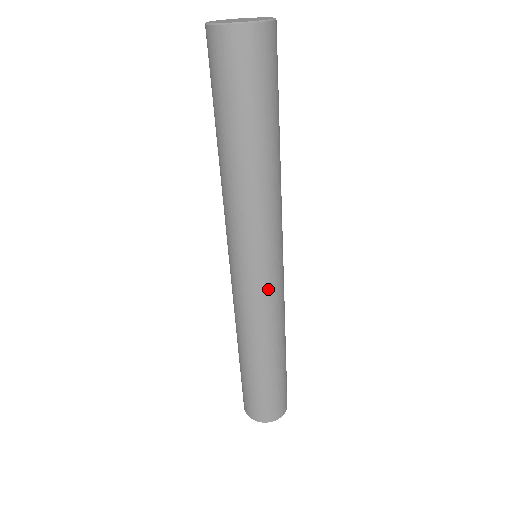
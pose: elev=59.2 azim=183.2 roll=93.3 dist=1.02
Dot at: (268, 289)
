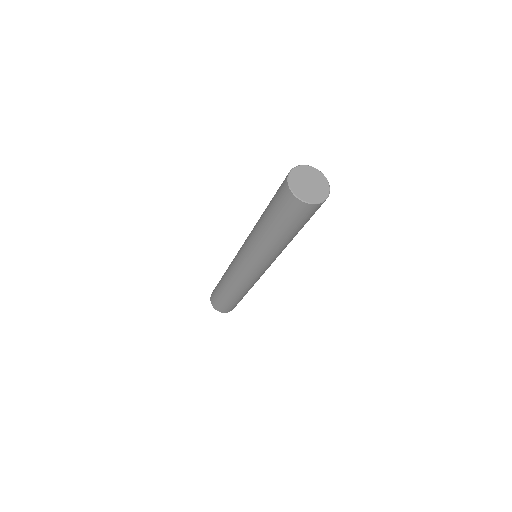
Dot at: (259, 276)
